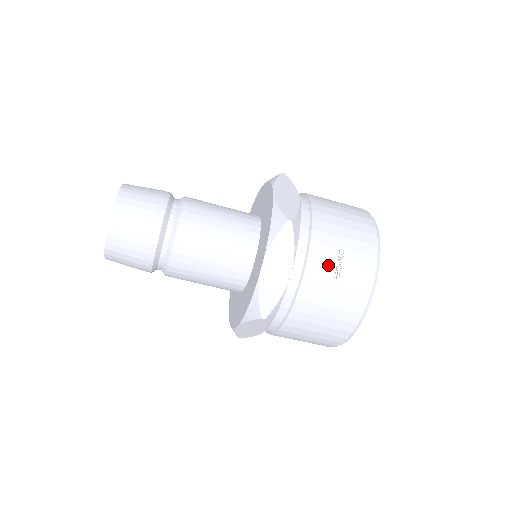
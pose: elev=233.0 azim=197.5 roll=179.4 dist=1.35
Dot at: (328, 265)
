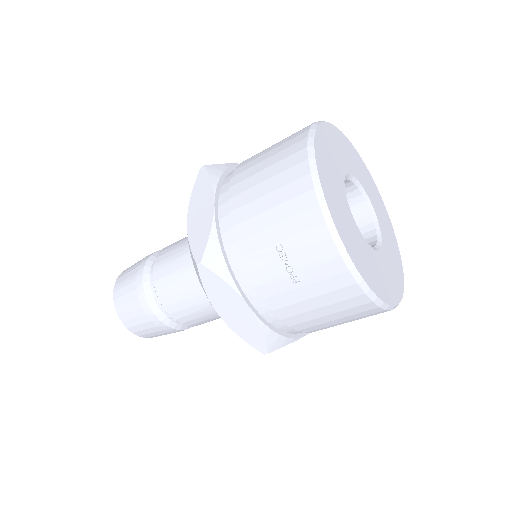
Dot at: (276, 274)
